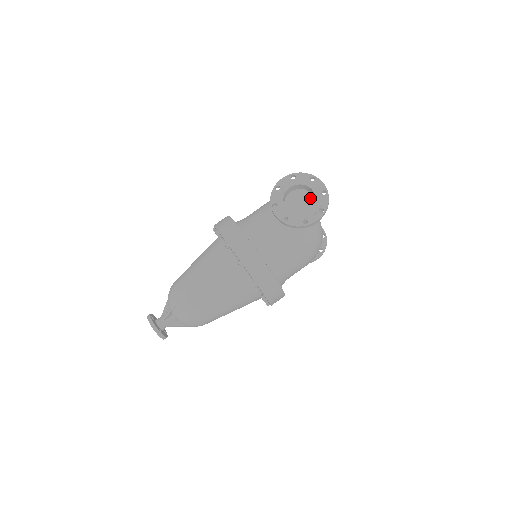
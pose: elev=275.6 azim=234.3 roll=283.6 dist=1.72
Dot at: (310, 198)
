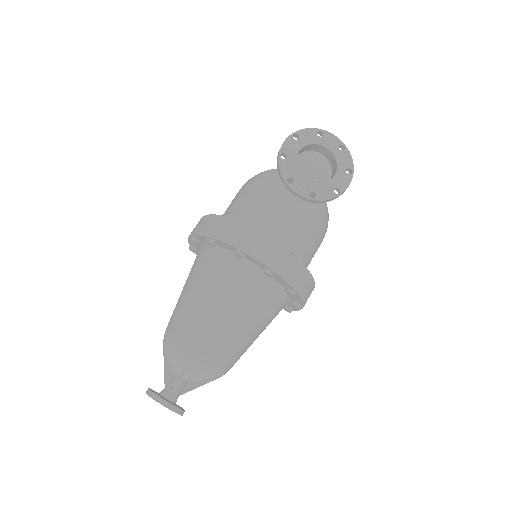
Dot at: (322, 160)
